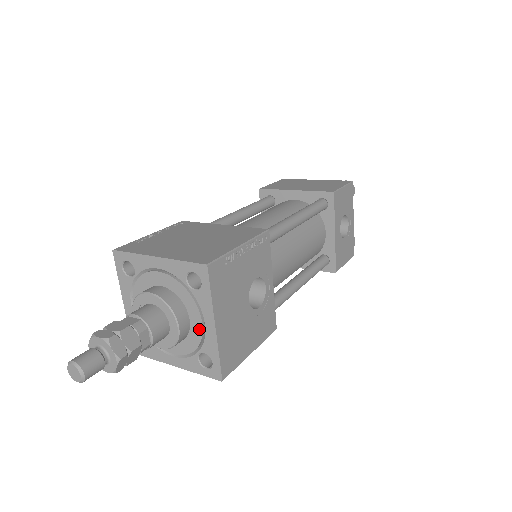
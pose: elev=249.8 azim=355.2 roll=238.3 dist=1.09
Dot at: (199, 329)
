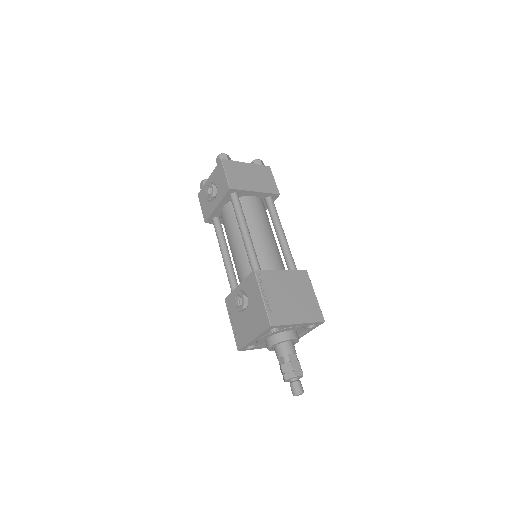
Dot at: occluded
